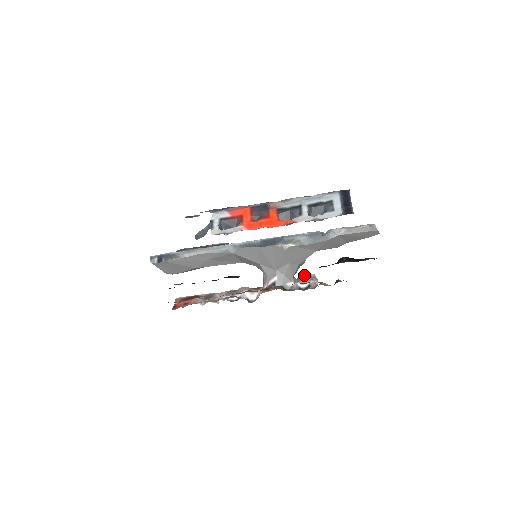
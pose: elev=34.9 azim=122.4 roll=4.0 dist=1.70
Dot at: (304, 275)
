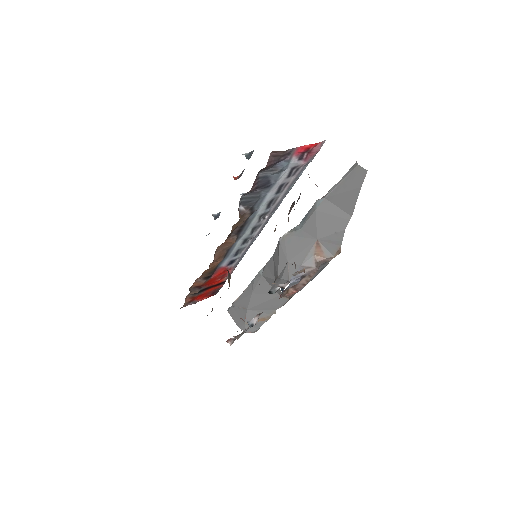
Dot at: occluded
